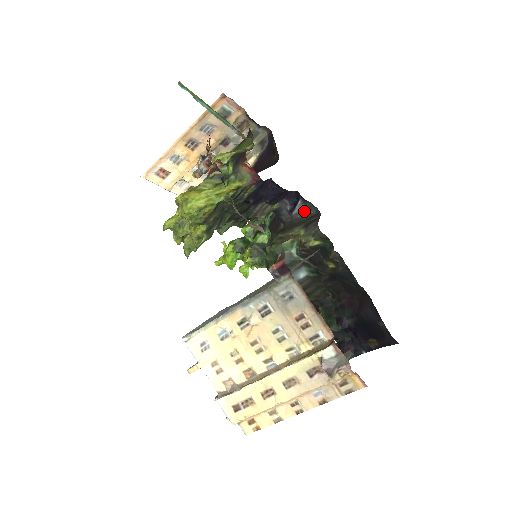
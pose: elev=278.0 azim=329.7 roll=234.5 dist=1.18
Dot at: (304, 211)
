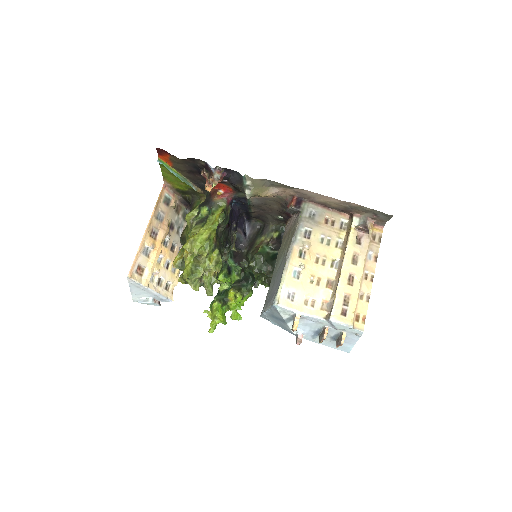
Dot at: (252, 231)
